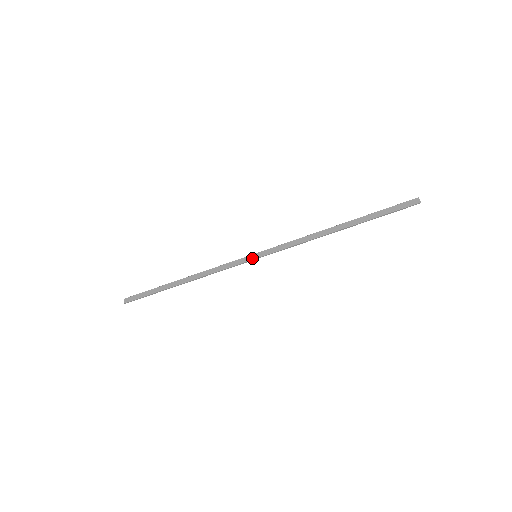
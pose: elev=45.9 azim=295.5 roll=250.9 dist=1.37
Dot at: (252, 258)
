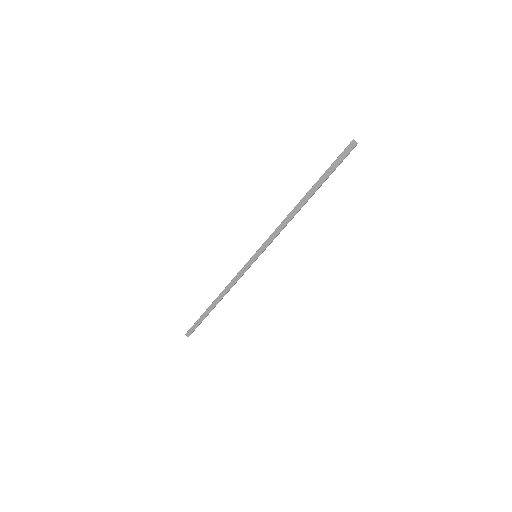
Dot at: (254, 259)
